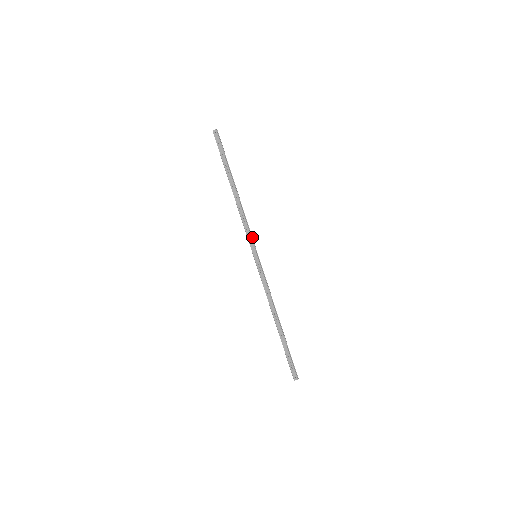
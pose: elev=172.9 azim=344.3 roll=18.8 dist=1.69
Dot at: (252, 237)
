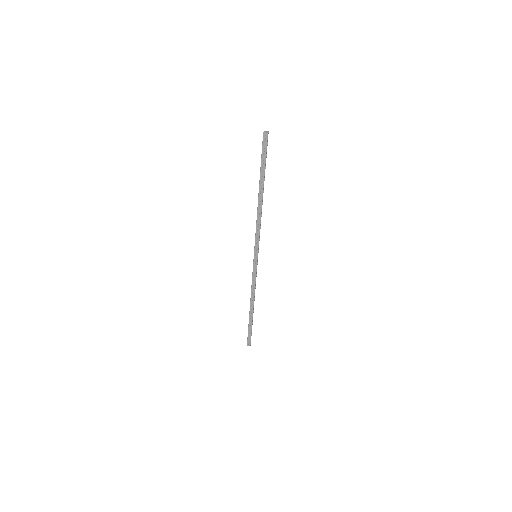
Dot at: (259, 240)
